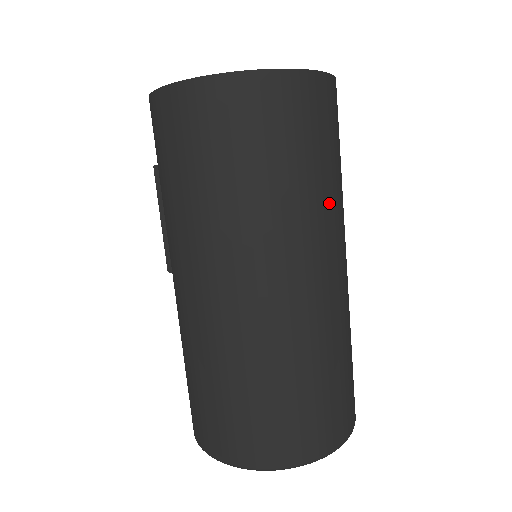
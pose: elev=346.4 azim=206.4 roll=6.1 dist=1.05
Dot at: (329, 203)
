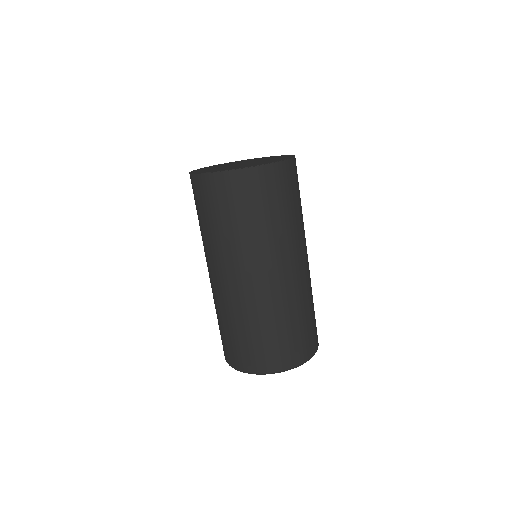
Dot at: (268, 237)
